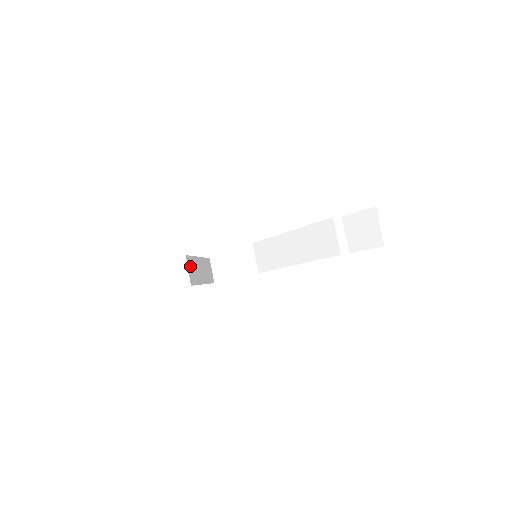
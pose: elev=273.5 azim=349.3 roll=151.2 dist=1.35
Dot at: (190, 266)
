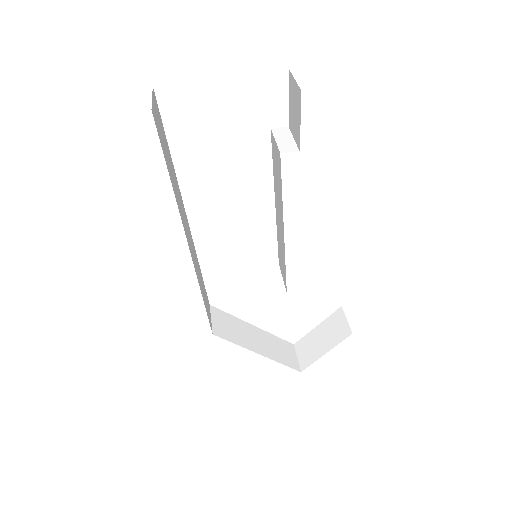
Dot at: (220, 319)
